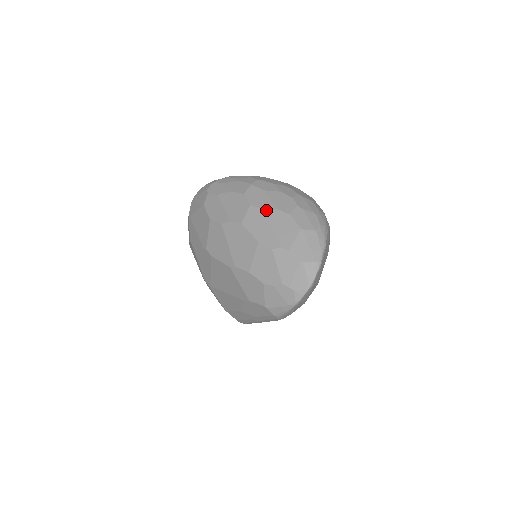
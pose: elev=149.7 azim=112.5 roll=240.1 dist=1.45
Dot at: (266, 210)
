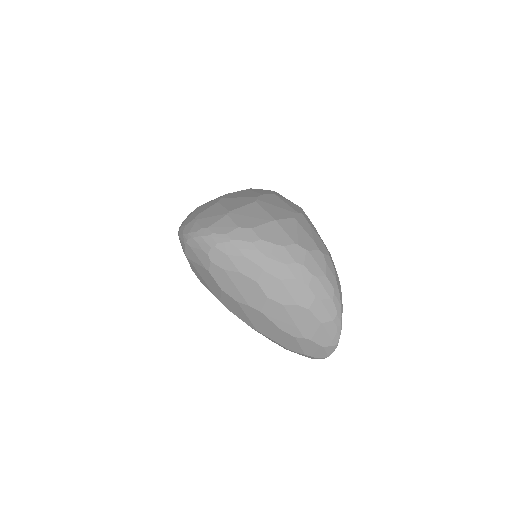
Dot at: (285, 305)
